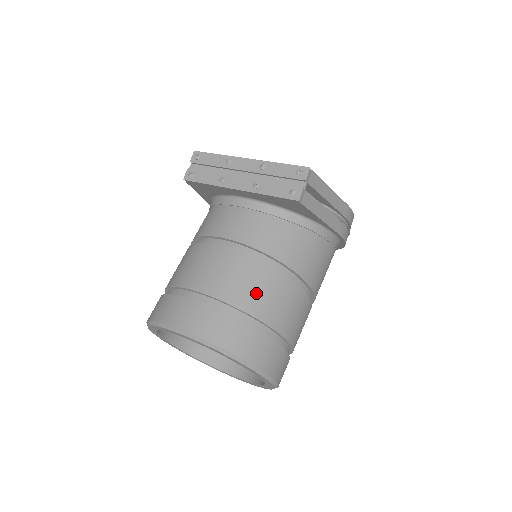
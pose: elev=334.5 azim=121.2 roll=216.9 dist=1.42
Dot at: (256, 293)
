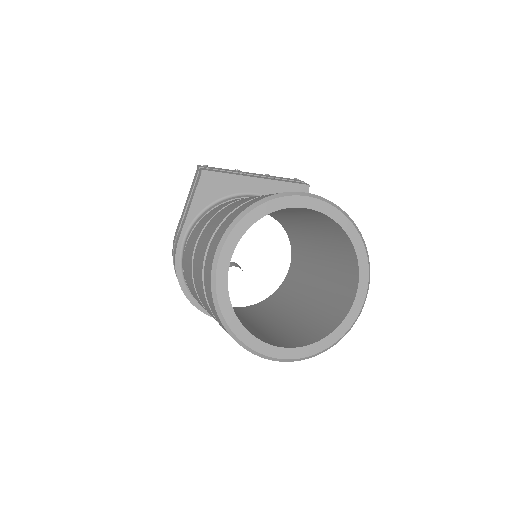
Dot at: occluded
